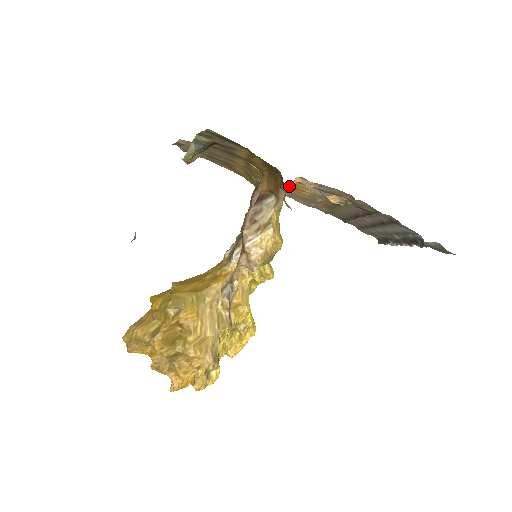
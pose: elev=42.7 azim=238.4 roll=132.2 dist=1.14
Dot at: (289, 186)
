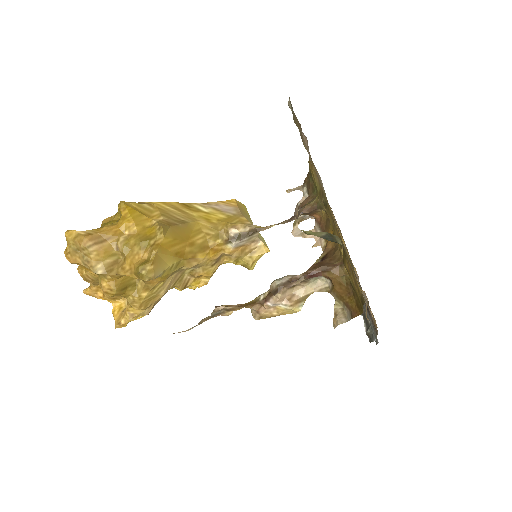
Dot at: occluded
